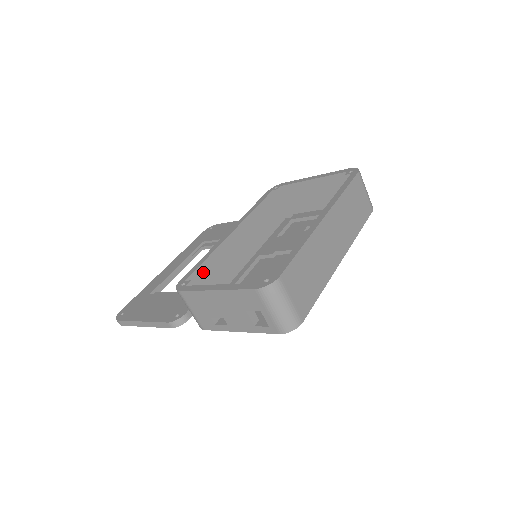
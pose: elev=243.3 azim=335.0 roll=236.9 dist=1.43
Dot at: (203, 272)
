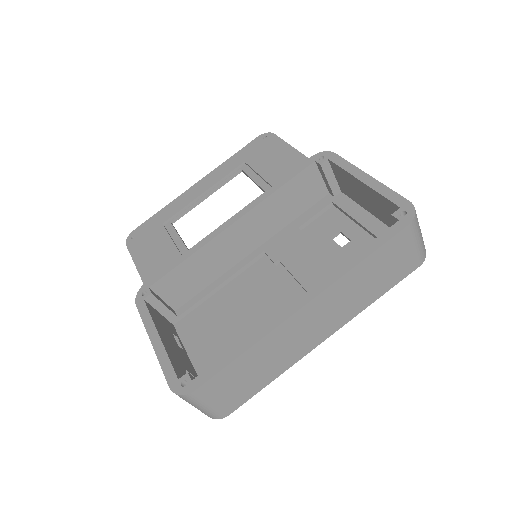
Dot at: (176, 275)
